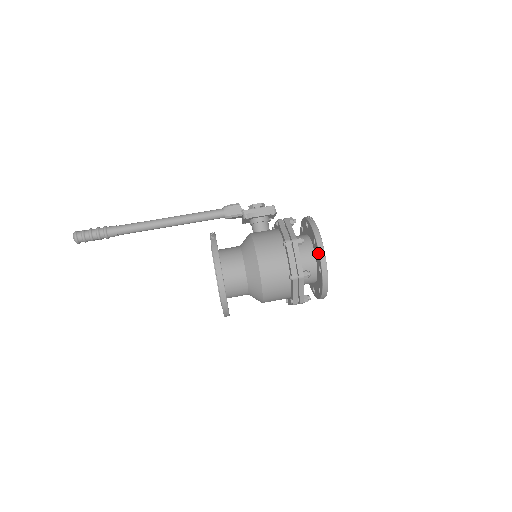
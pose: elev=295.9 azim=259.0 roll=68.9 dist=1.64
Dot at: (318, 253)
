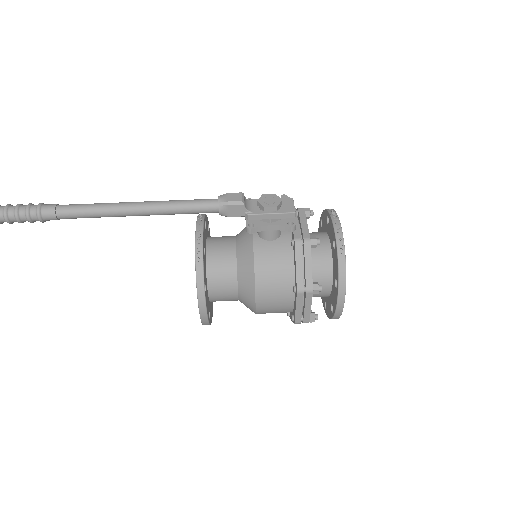
Dot at: (335, 302)
